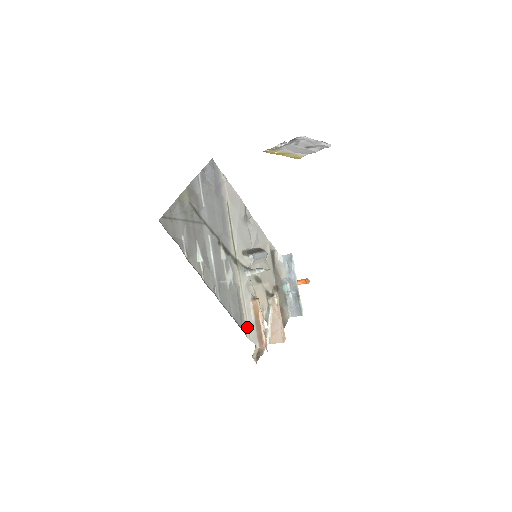
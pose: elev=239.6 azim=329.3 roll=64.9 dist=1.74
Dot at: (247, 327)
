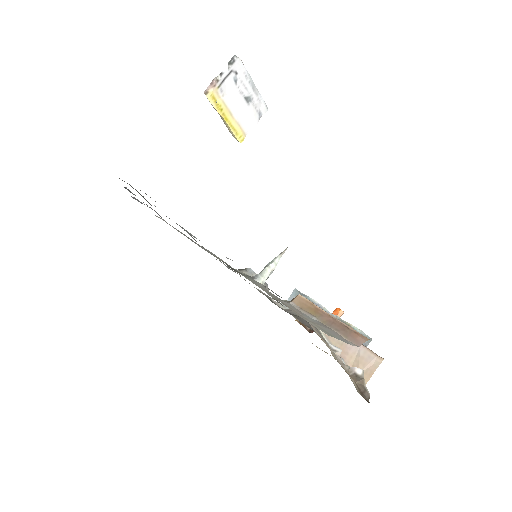
Dot at: (313, 325)
